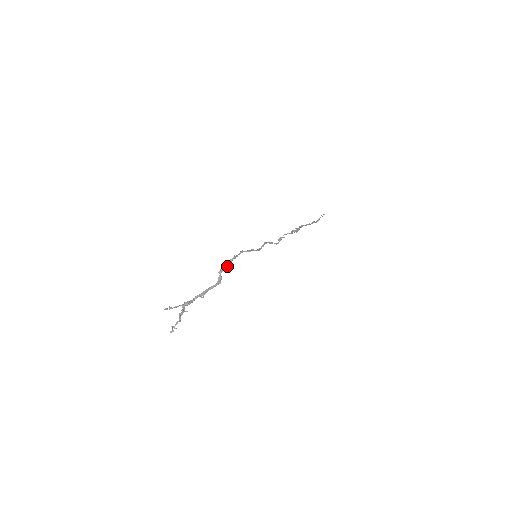
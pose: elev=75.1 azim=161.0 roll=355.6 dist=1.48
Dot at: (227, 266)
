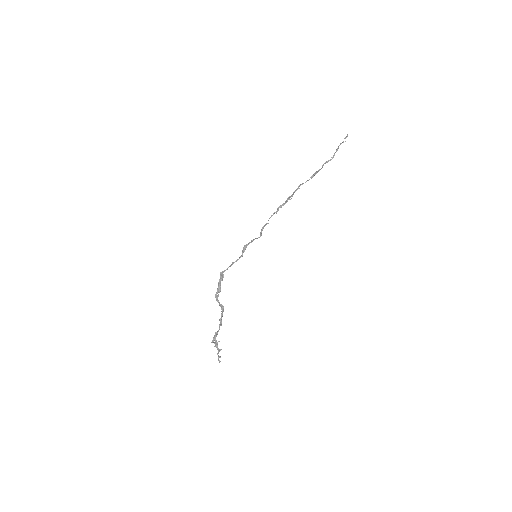
Dot at: (218, 292)
